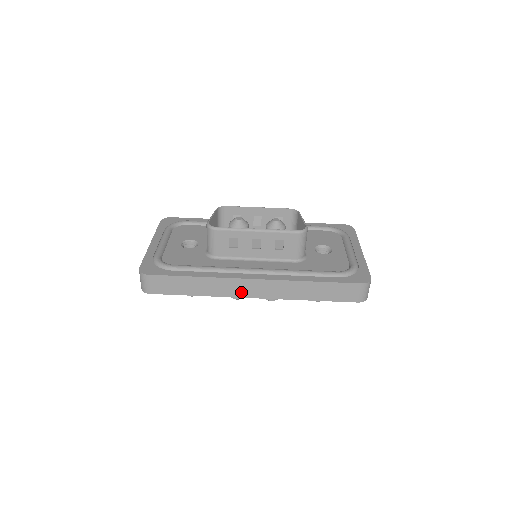
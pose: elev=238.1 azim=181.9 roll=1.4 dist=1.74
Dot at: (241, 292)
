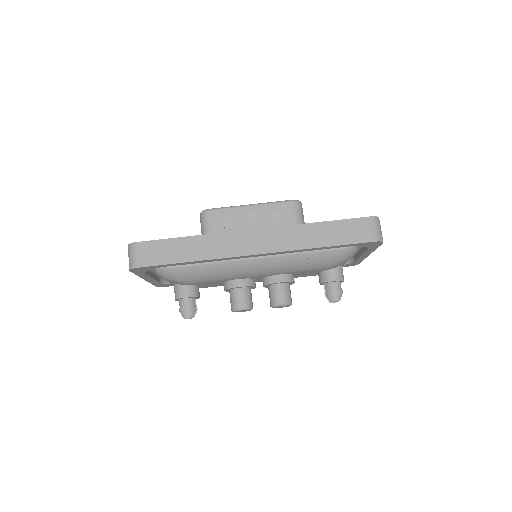
Dot at: (241, 249)
